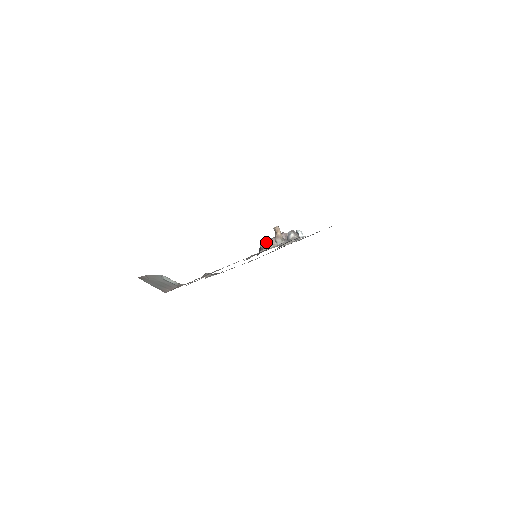
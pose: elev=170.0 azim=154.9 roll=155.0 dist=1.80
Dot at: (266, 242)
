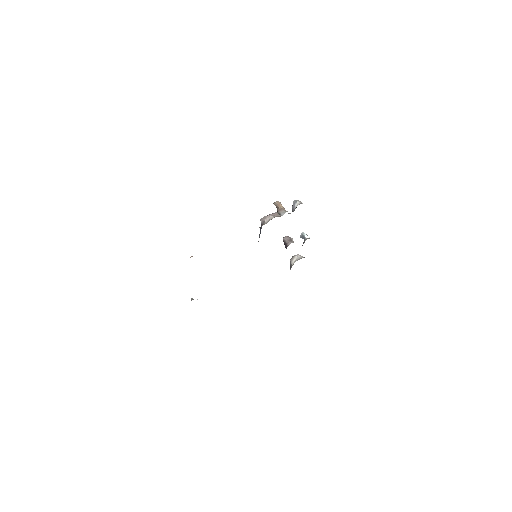
Dot at: (267, 215)
